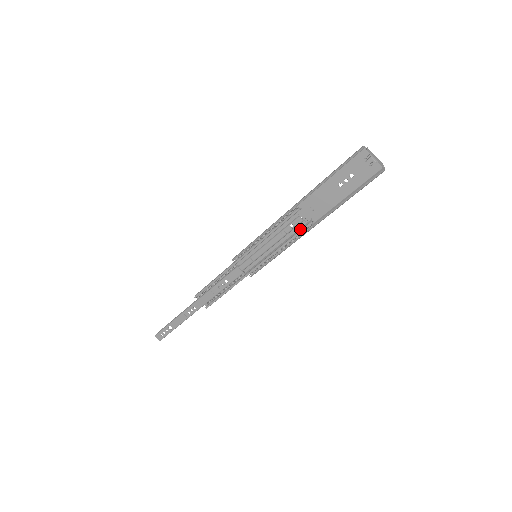
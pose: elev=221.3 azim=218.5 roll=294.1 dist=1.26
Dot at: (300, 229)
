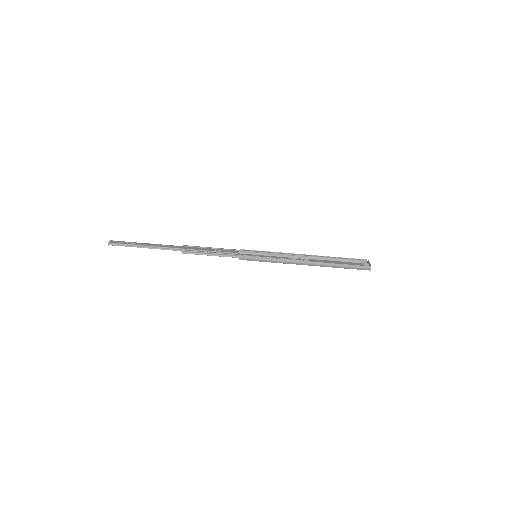
Dot at: (299, 261)
